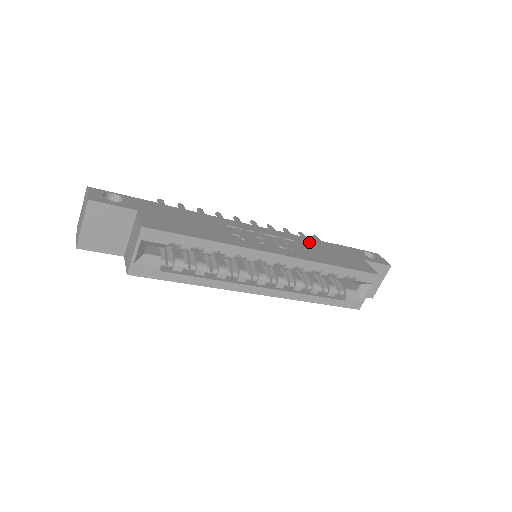
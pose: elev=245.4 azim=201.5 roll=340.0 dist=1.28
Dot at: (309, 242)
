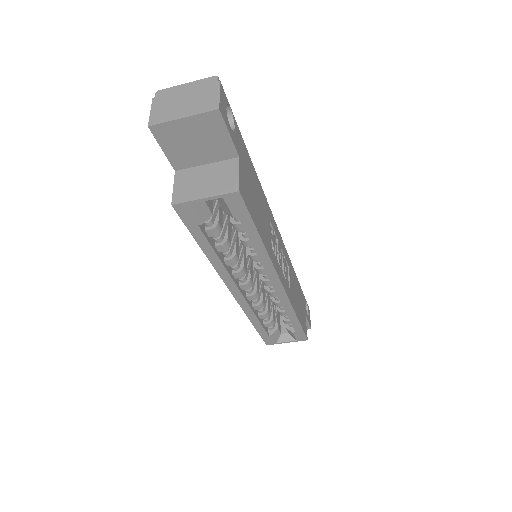
Dot at: (293, 274)
